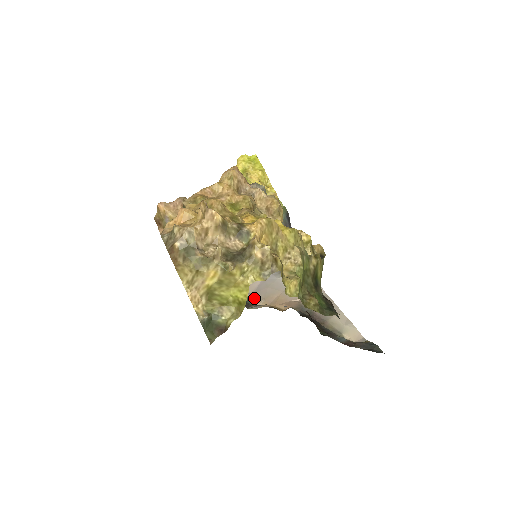
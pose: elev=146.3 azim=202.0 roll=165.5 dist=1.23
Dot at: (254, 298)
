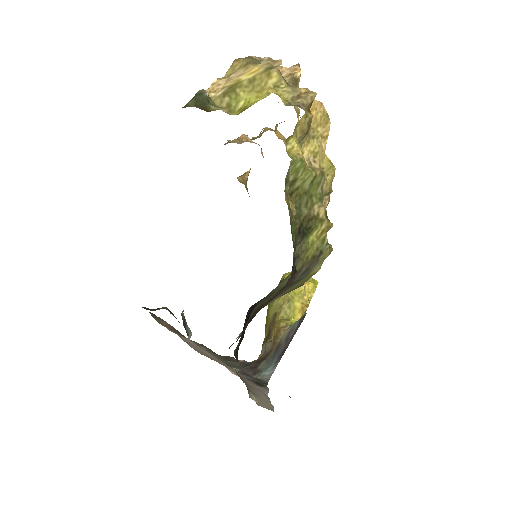
Dot at: occluded
